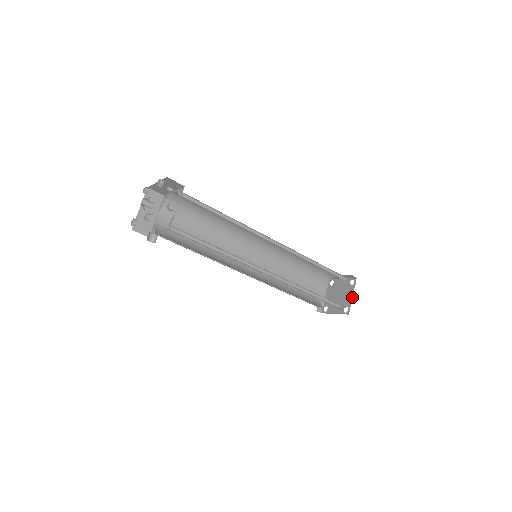
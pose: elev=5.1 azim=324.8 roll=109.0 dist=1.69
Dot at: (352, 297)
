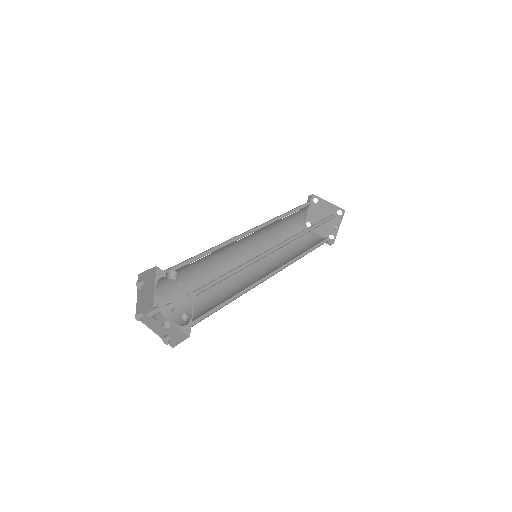
Dot at: occluded
